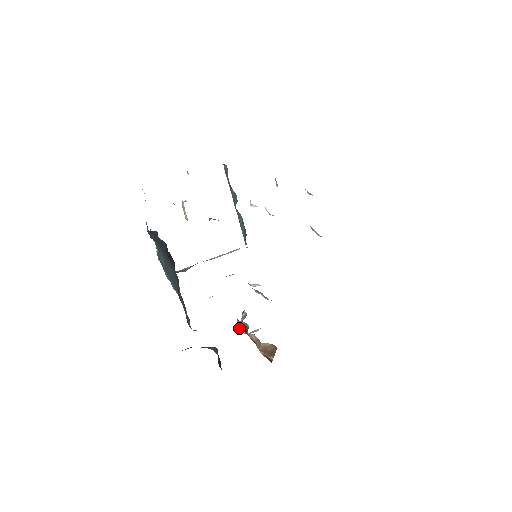
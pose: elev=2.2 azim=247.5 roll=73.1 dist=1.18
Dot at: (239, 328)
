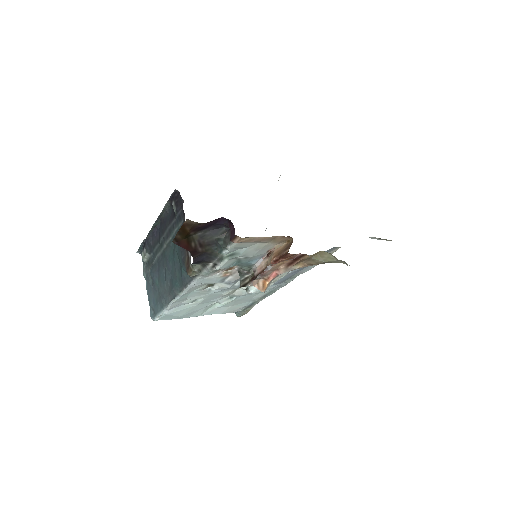
Dot at: (243, 283)
